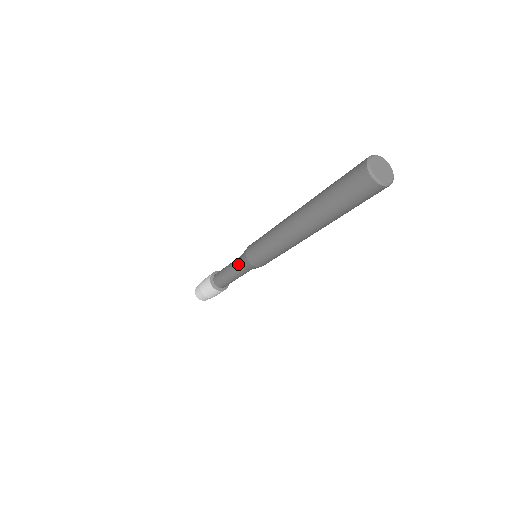
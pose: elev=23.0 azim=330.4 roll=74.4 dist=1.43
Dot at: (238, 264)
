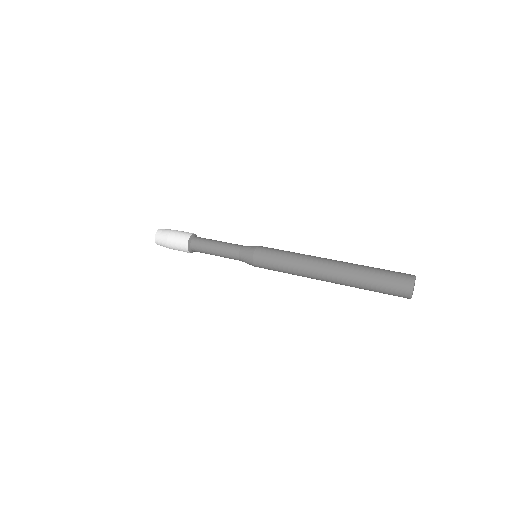
Dot at: (236, 257)
